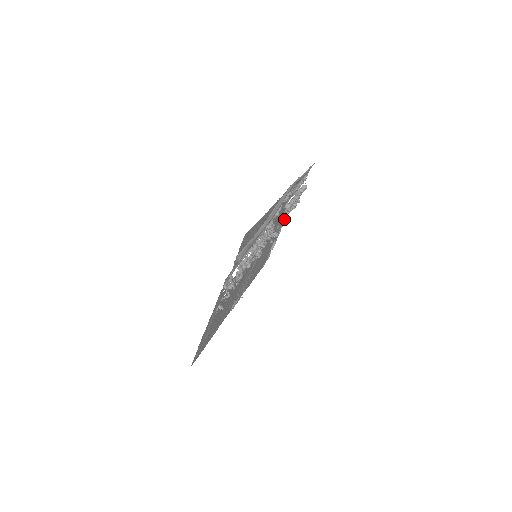
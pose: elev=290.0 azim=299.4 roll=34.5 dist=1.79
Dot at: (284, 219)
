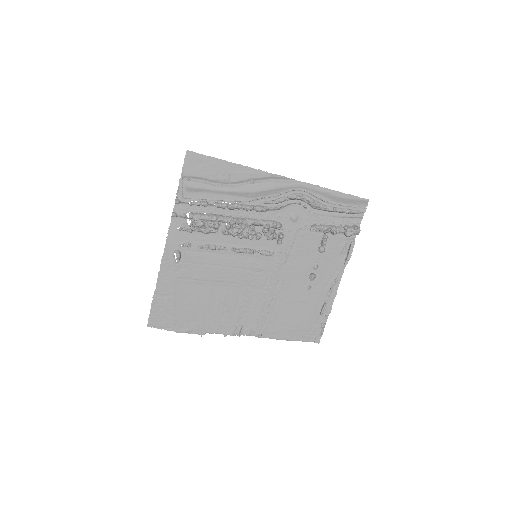
Dot at: (336, 272)
